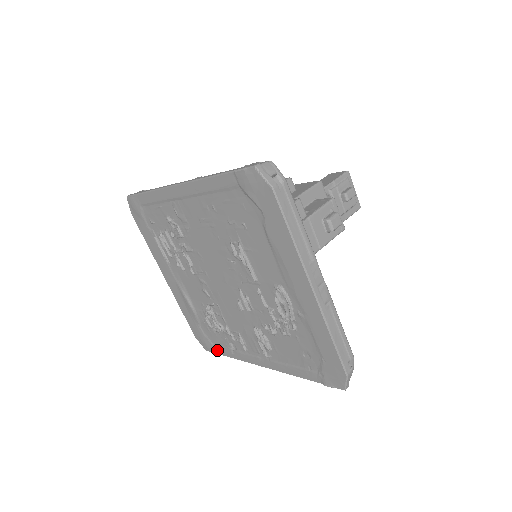
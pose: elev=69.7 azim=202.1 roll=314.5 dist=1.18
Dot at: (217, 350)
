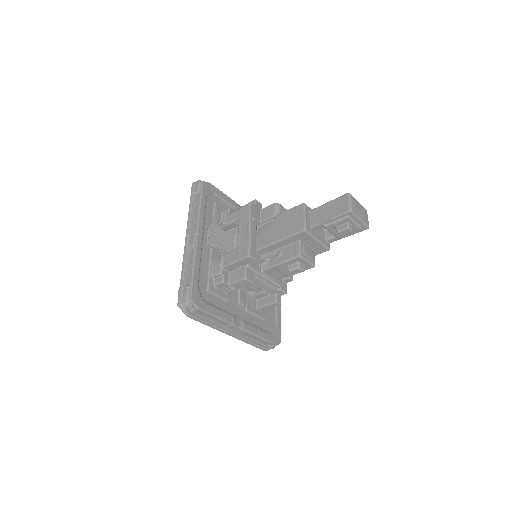
Dot at: occluded
